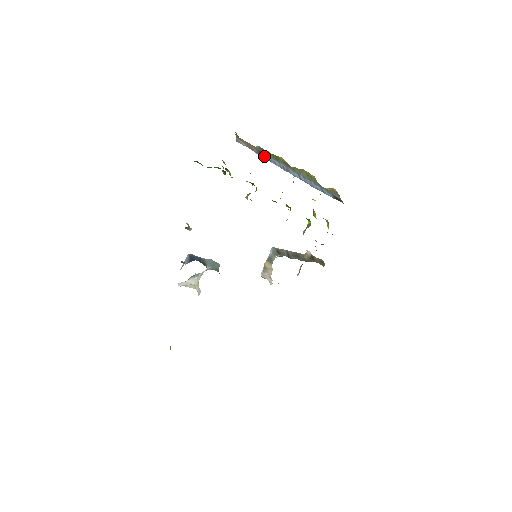
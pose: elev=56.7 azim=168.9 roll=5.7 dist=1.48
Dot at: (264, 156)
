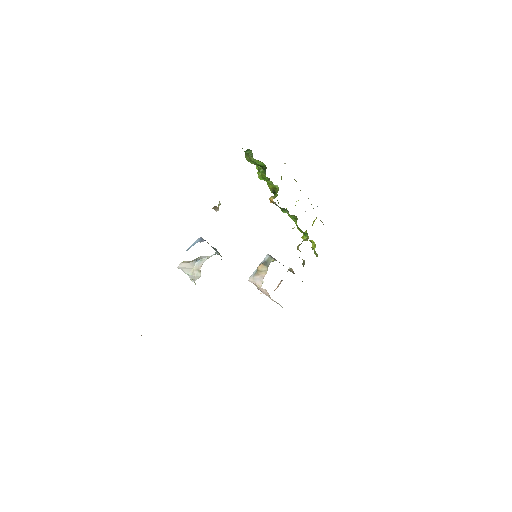
Dot at: occluded
